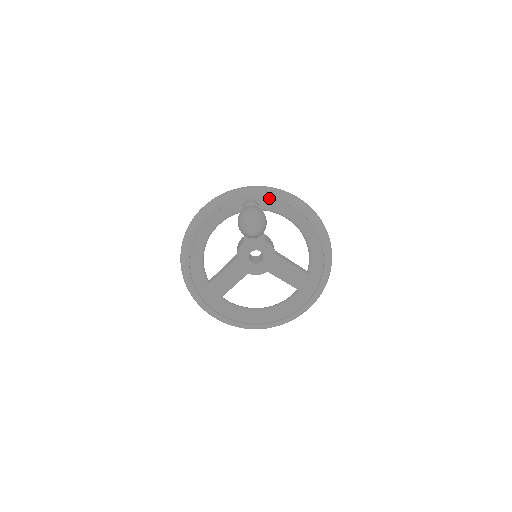
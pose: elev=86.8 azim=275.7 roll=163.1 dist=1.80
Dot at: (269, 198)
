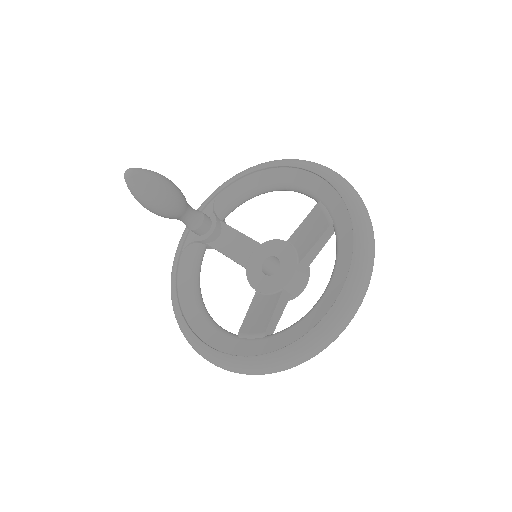
Dot at: (207, 201)
